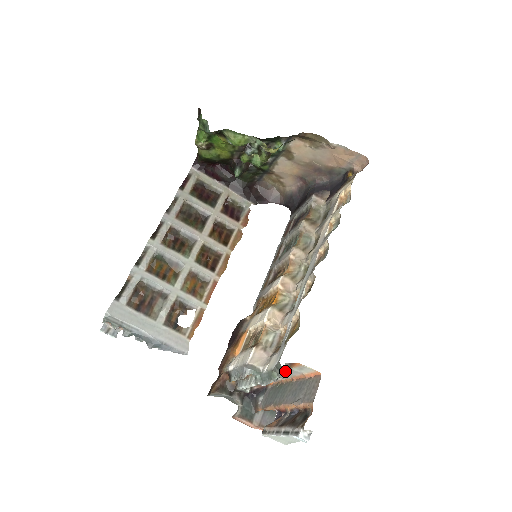
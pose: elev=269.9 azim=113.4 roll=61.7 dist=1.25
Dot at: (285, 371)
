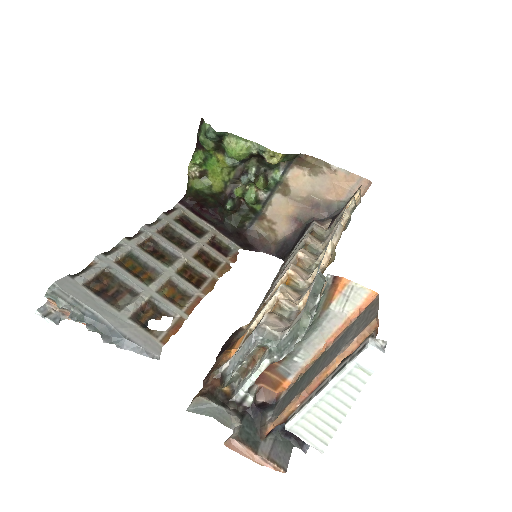
Dot at: (319, 318)
